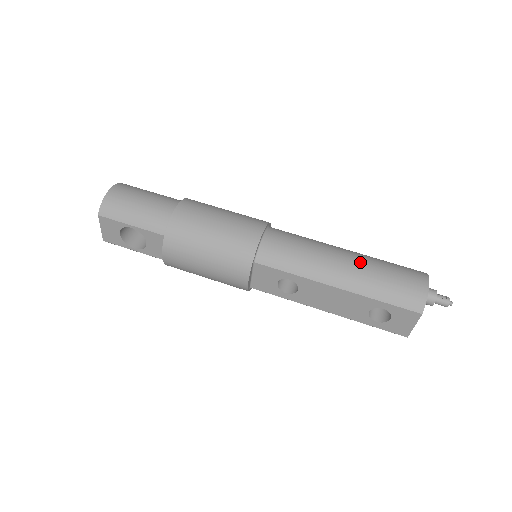
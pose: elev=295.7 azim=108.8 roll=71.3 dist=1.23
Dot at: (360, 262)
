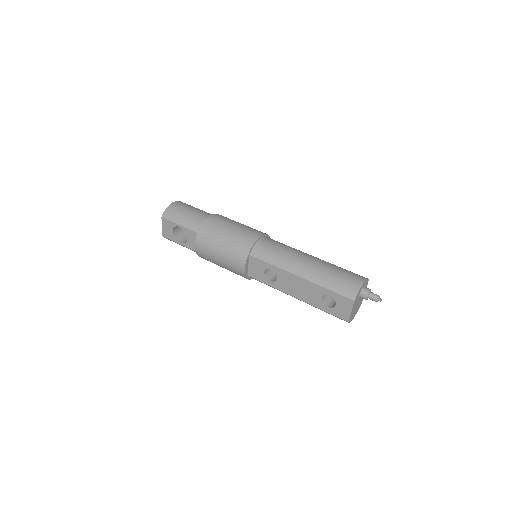
Dot at: (320, 263)
